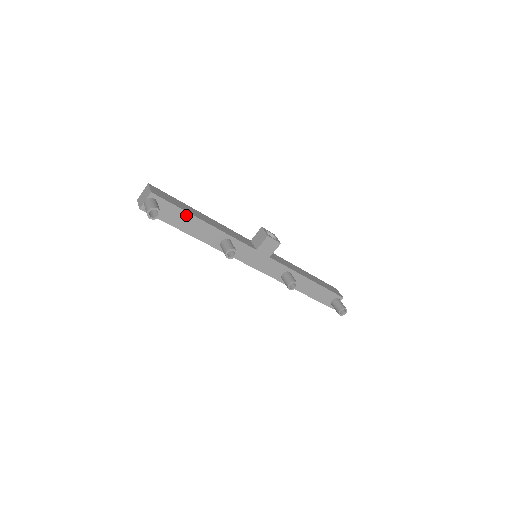
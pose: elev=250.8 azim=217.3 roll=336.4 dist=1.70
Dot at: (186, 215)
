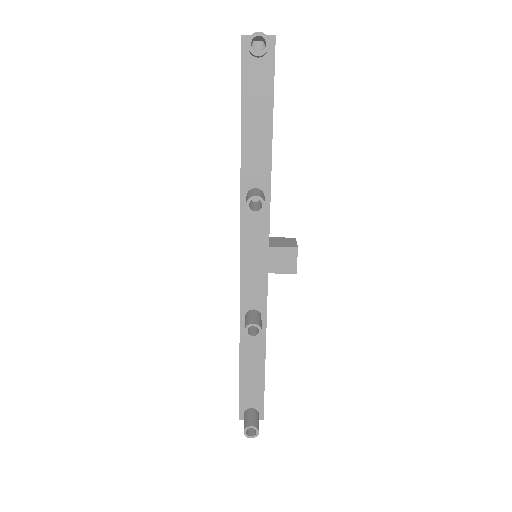
Dot at: (268, 110)
